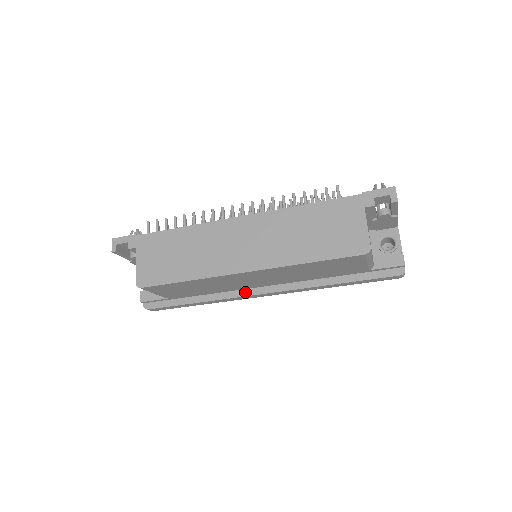
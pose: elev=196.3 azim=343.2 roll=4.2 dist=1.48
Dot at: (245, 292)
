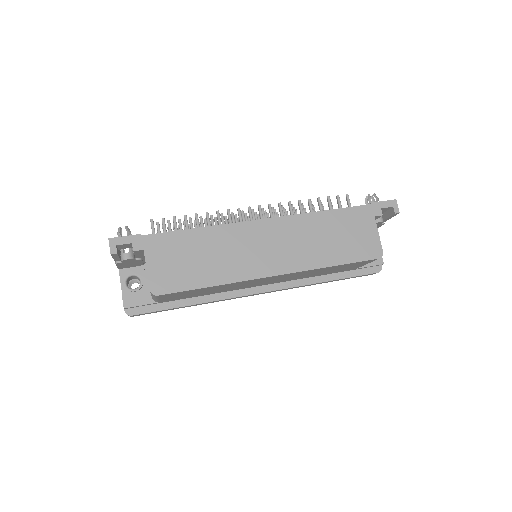
Dot at: (243, 292)
